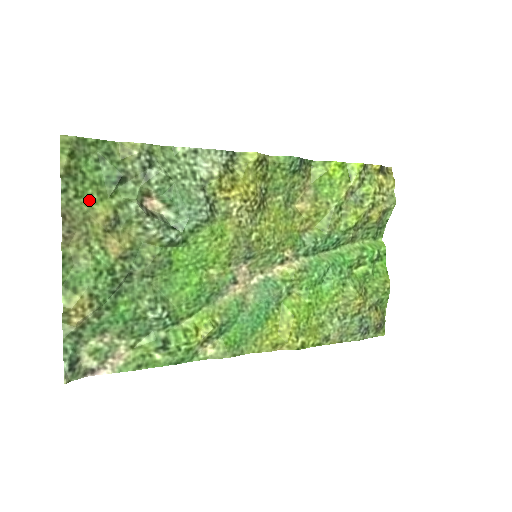
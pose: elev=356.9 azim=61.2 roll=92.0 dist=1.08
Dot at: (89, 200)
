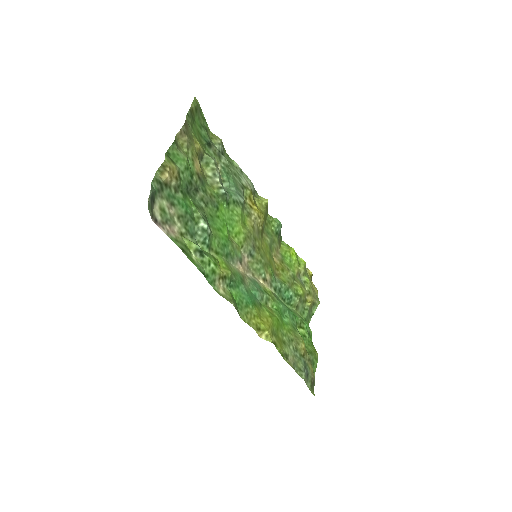
Dot at: (194, 133)
